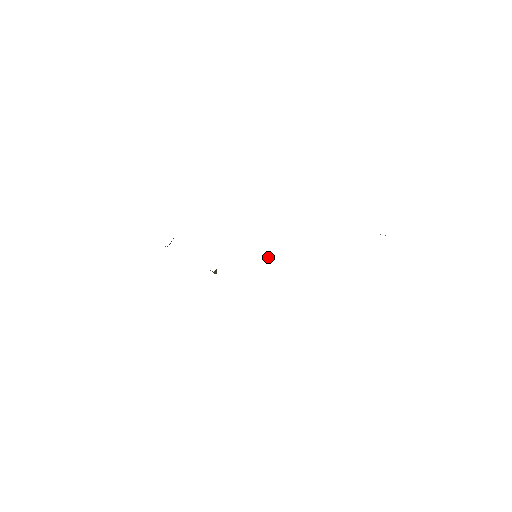
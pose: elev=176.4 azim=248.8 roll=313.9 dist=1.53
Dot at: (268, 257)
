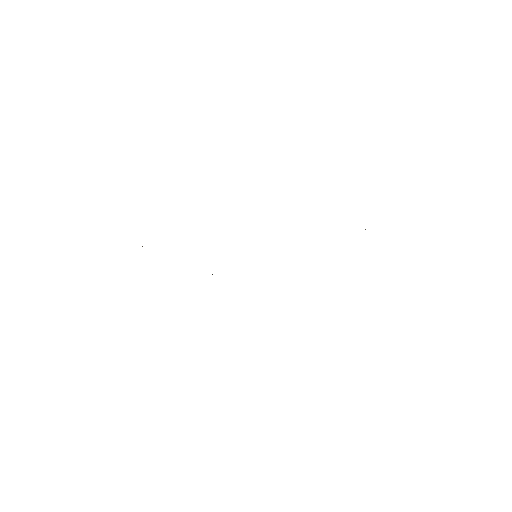
Dot at: occluded
